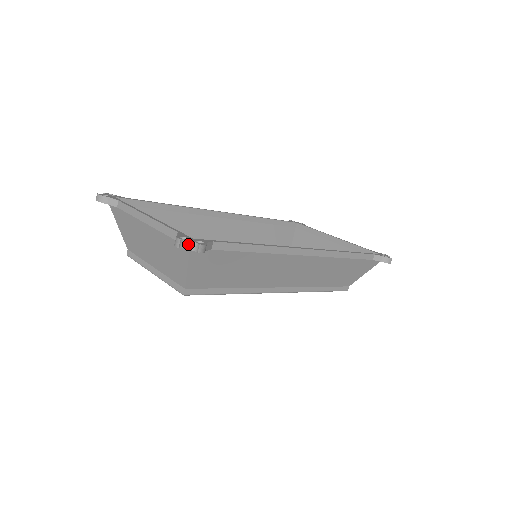
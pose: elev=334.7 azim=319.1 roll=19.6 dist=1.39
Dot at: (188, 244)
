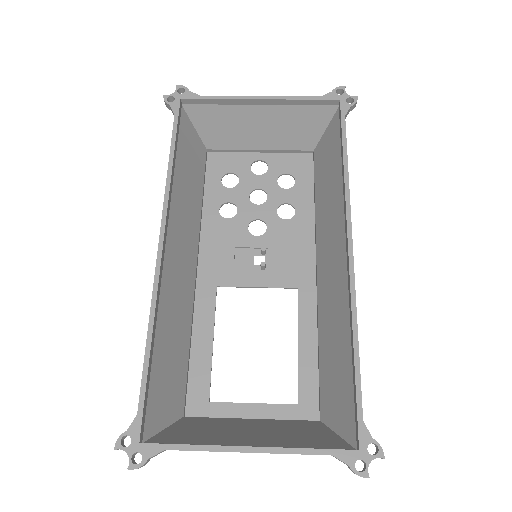
Dot at: (368, 464)
